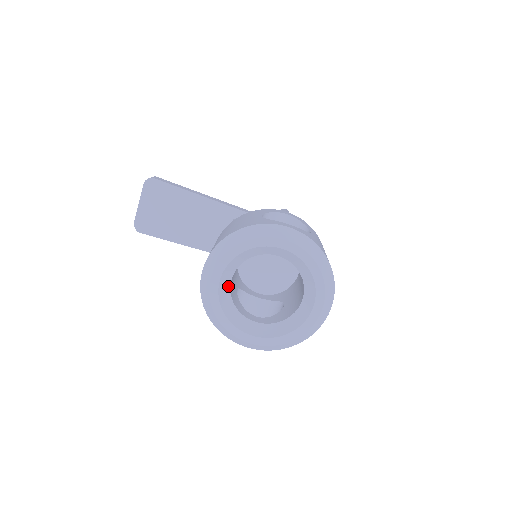
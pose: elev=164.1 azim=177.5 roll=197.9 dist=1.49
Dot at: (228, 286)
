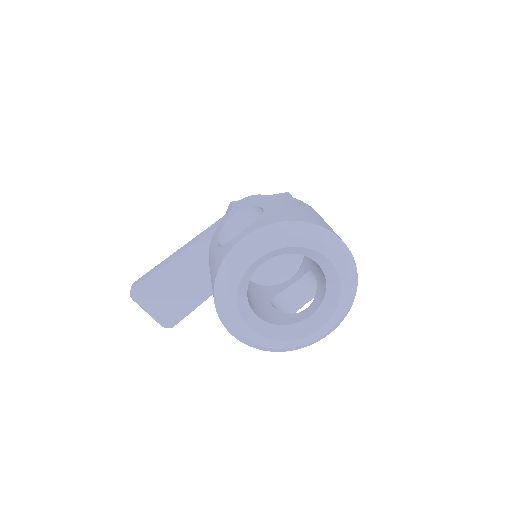
Dot at: (260, 322)
